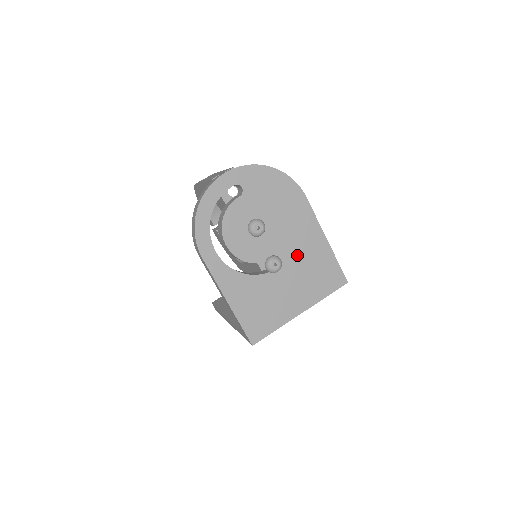
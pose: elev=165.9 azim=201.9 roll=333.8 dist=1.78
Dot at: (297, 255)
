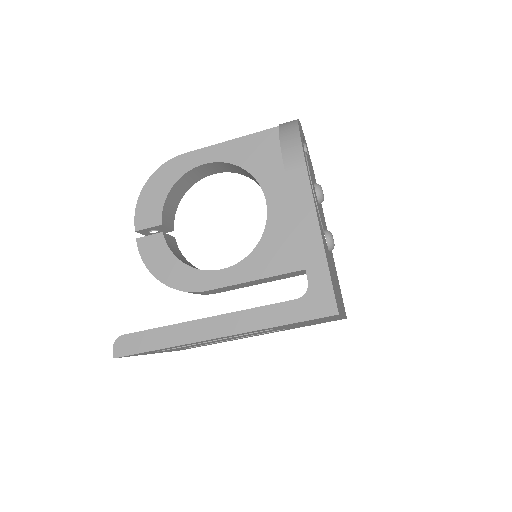
Dot at: (330, 252)
